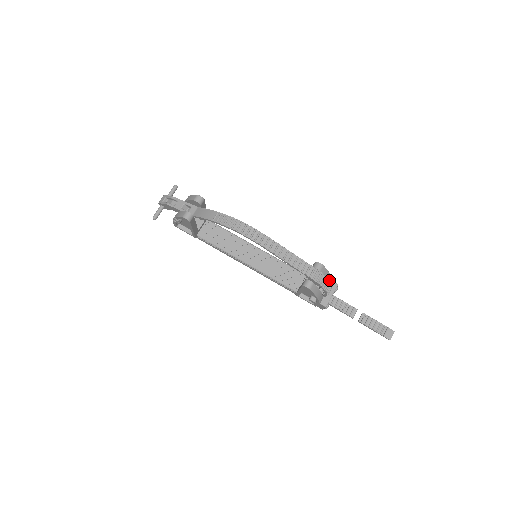
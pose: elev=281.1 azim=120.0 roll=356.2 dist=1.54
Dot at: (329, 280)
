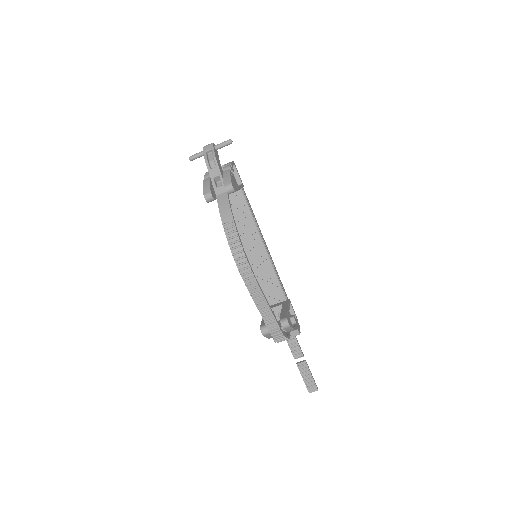
Dot at: (286, 338)
